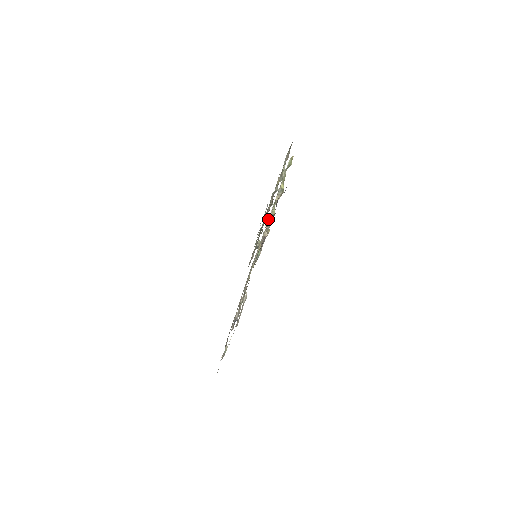
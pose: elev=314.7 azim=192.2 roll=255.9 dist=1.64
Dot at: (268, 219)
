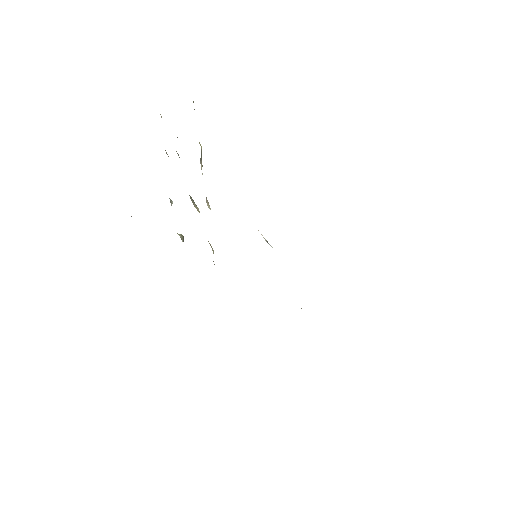
Dot at: (206, 202)
